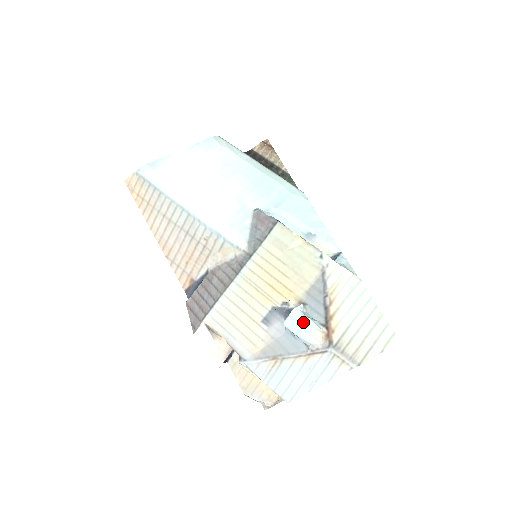
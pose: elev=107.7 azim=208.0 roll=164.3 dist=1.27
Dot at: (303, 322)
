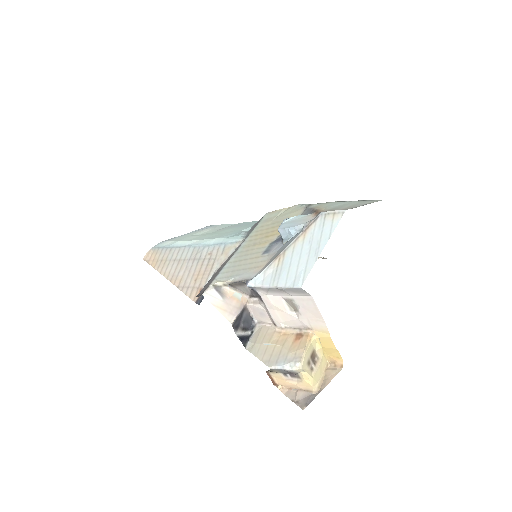
Dot at: (294, 220)
